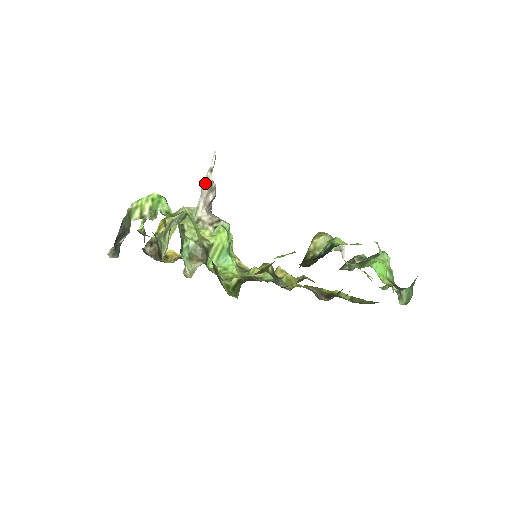
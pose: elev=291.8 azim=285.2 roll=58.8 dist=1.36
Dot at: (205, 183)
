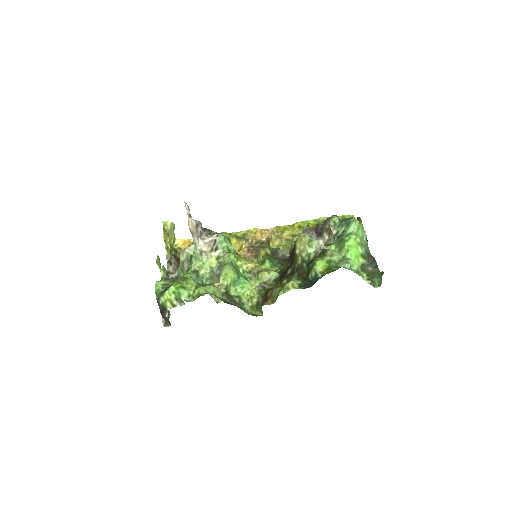
Dot at: (191, 227)
